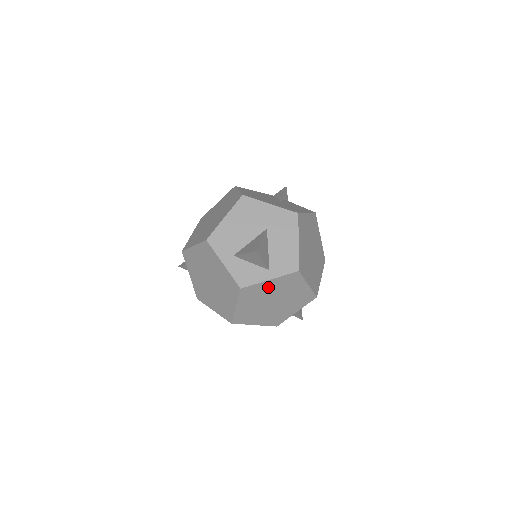
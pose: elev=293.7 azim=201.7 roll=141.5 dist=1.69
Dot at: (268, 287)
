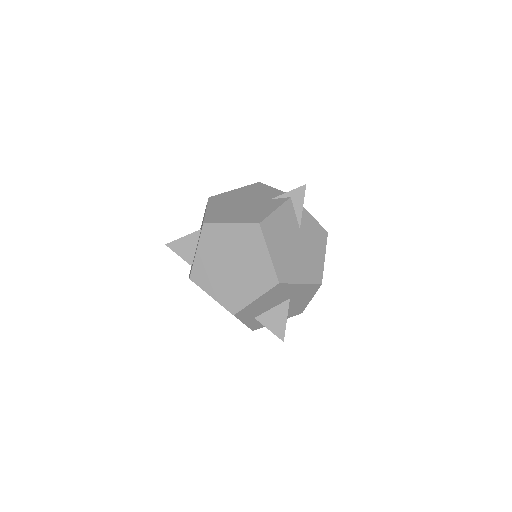
Dot at: occluded
